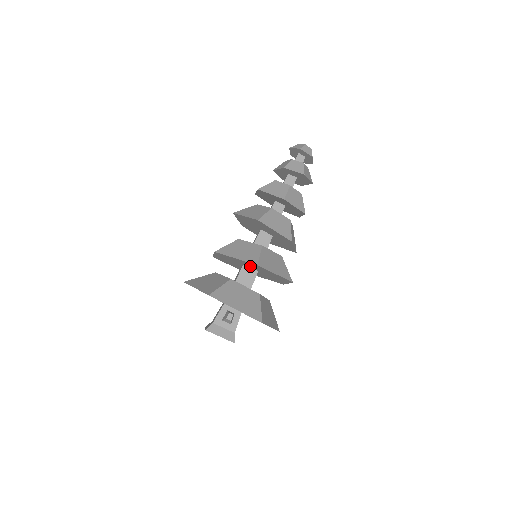
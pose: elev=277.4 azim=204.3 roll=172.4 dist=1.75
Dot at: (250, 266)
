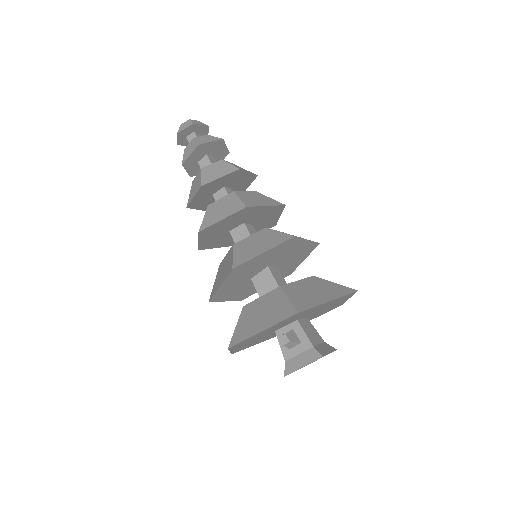
Dot at: (249, 273)
